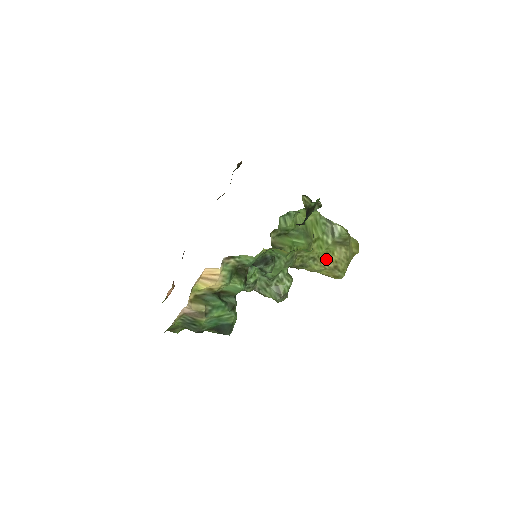
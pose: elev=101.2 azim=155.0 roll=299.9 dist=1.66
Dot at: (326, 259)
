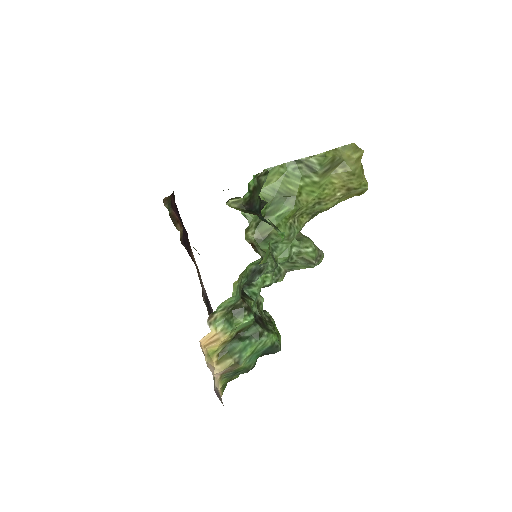
Dot at: (330, 193)
